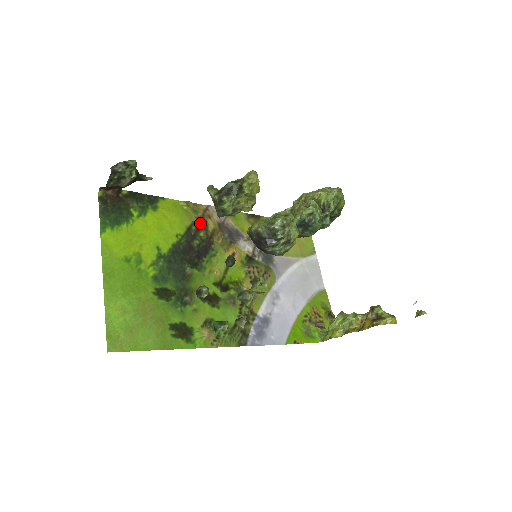
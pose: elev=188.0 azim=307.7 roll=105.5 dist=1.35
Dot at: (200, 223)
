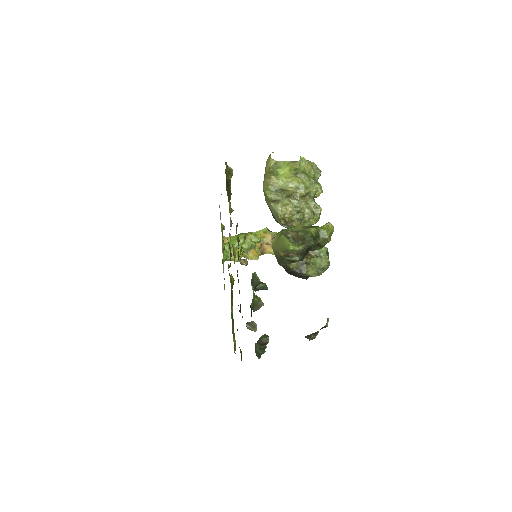
Dot at: occluded
